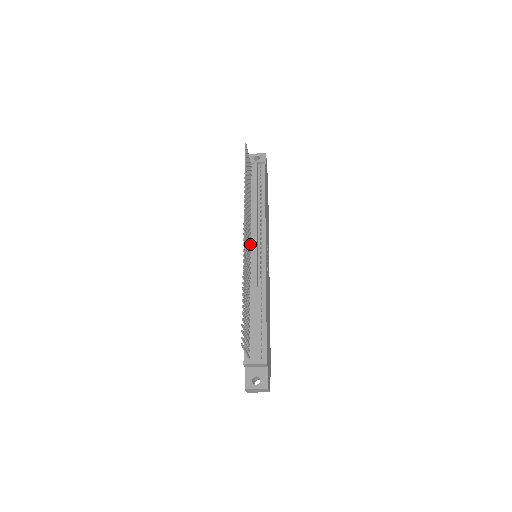
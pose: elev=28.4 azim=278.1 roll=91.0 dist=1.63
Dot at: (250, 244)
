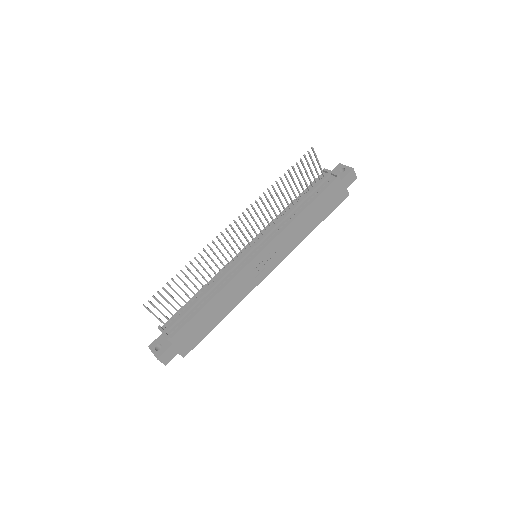
Dot at: (254, 242)
